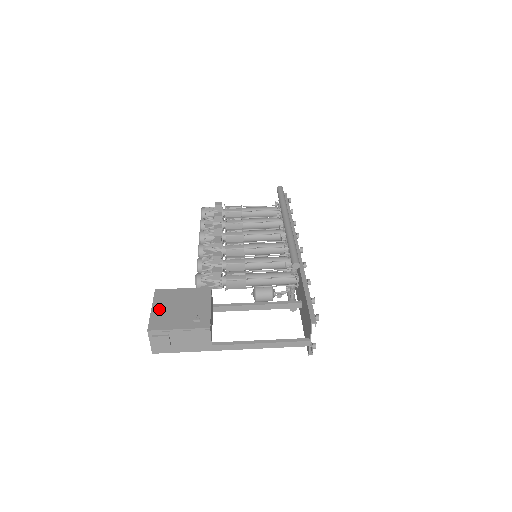
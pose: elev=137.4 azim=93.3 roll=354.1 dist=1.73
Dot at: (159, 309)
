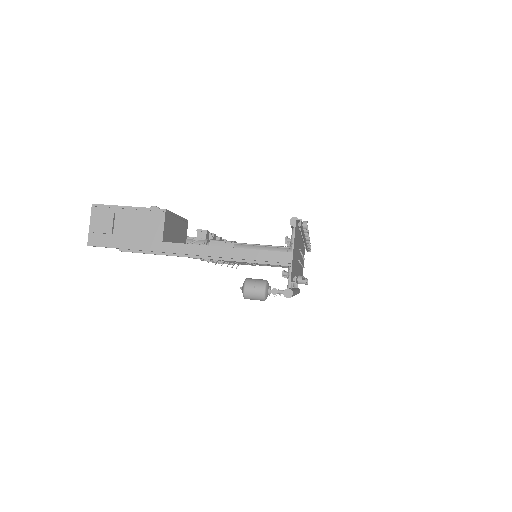
Dot at: occluded
